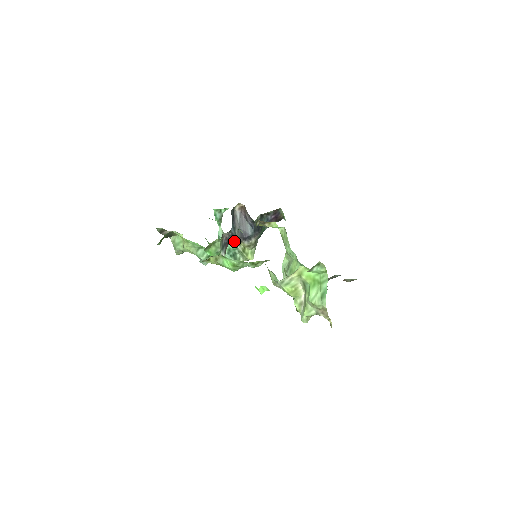
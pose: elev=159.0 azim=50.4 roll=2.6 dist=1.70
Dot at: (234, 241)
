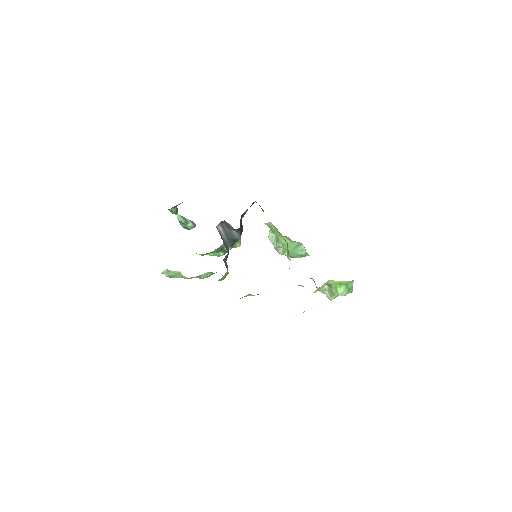
Dot at: (222, 245)
